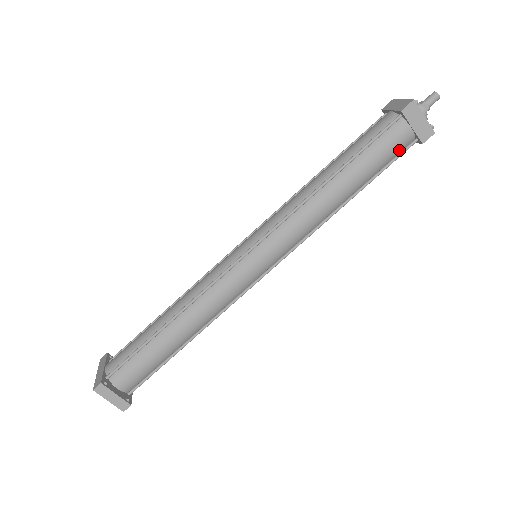
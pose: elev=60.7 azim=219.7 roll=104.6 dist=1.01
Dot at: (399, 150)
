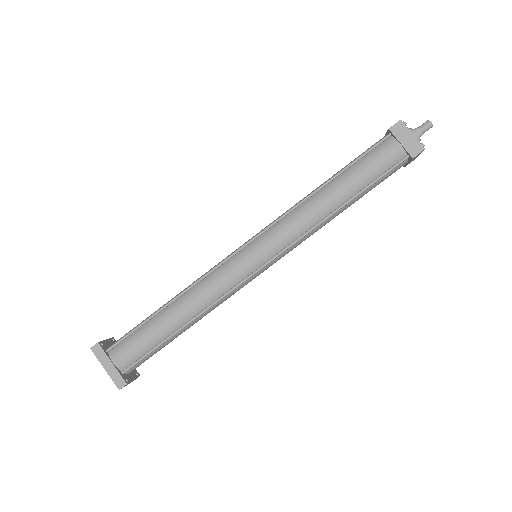
Dot at: occluded
